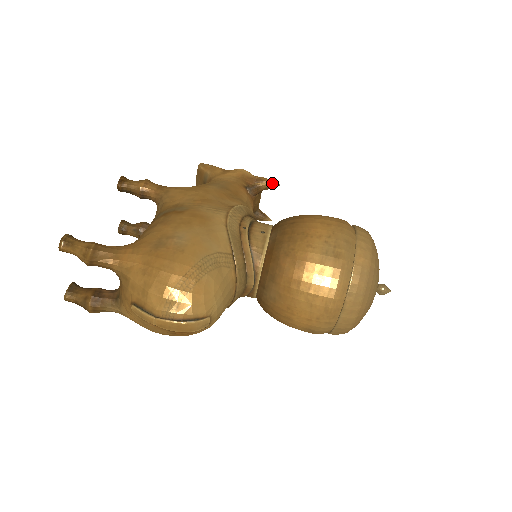
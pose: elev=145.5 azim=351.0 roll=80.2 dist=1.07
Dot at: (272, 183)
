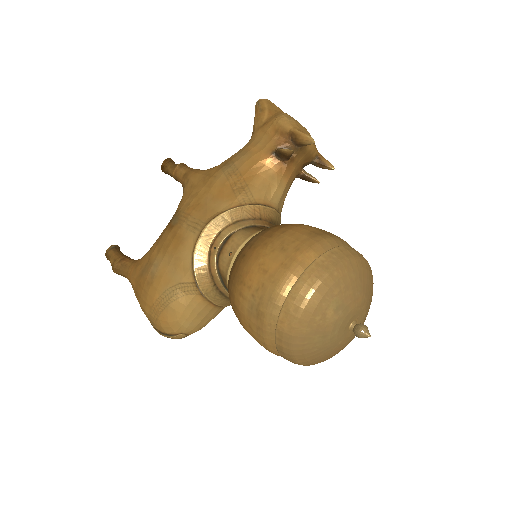
Dot at: (305, 141)
